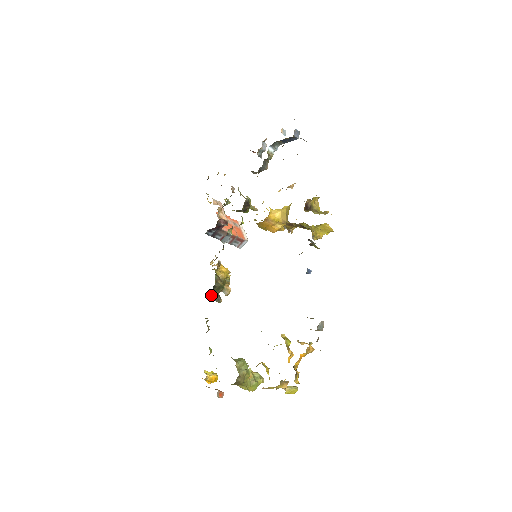
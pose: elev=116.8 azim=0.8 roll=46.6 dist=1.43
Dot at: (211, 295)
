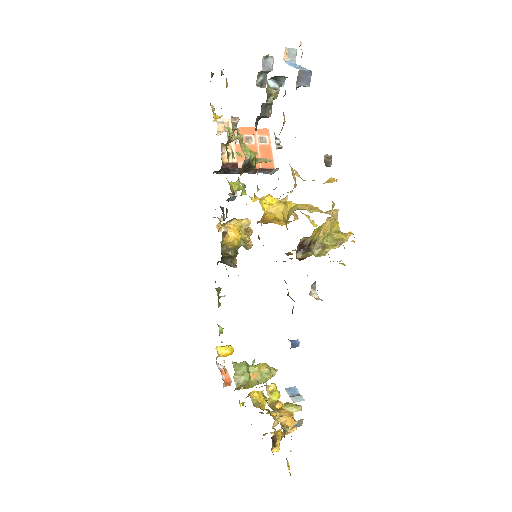
Dot at: (222, 262)
